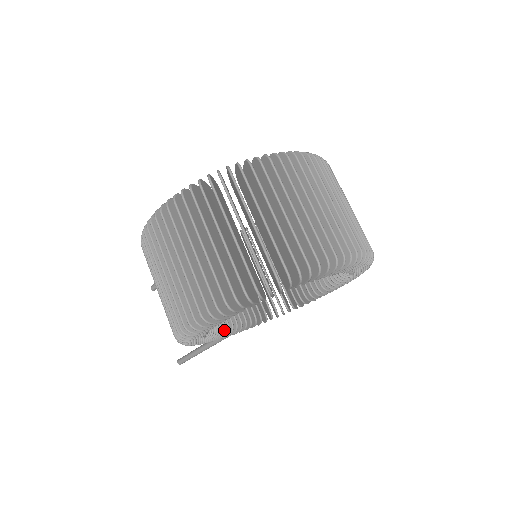
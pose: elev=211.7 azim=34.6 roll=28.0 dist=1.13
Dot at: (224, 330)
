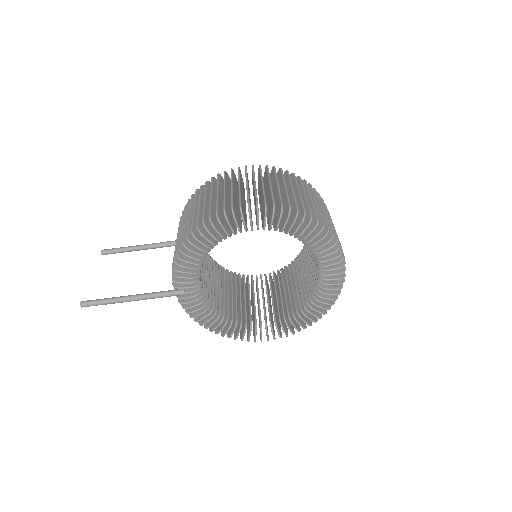
Dot at: (197, 276)
